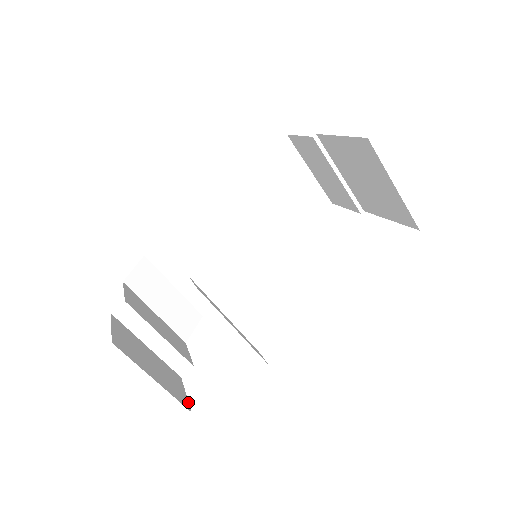
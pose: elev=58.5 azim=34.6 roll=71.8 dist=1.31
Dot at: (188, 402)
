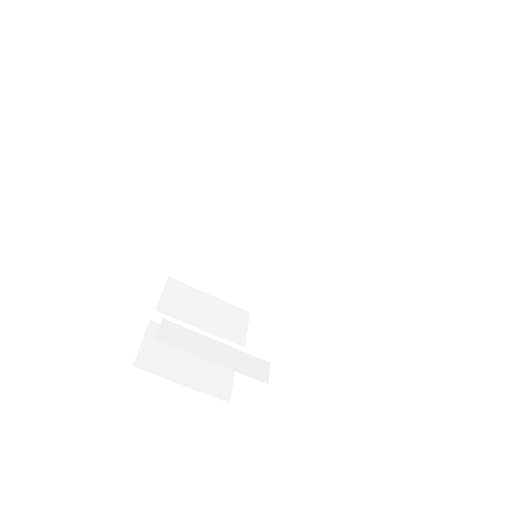
Dot at: (231, 390)
